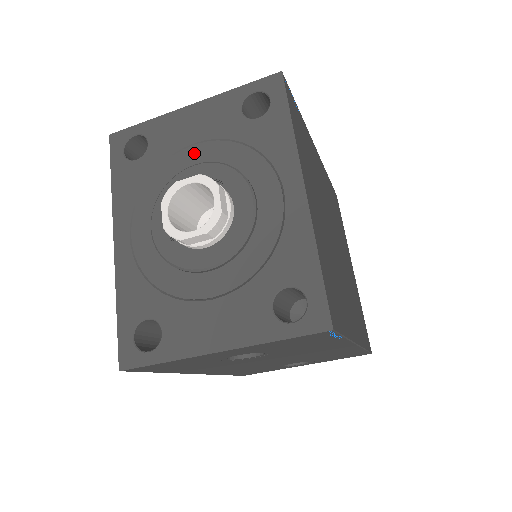
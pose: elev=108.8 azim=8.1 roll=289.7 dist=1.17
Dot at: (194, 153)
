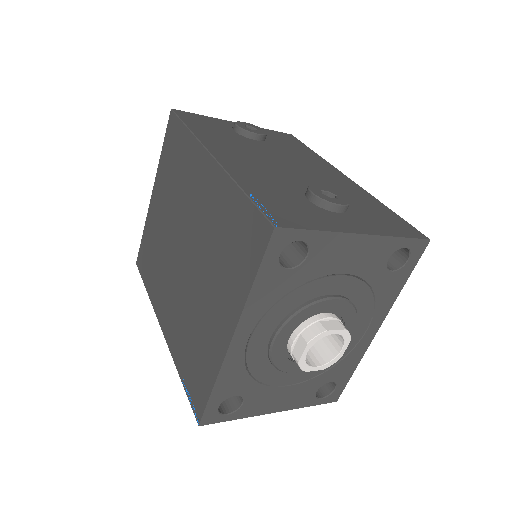
Dot at: (337, 283)
